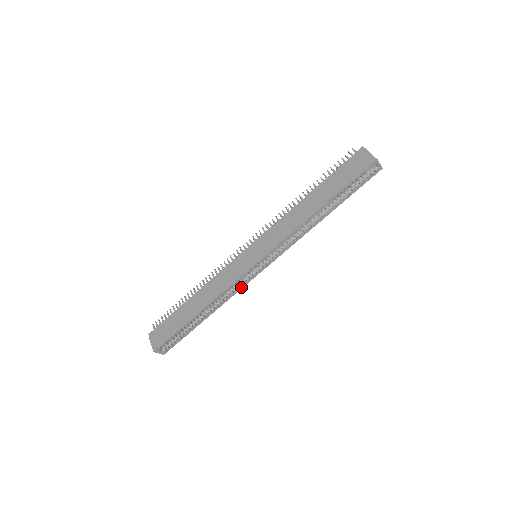
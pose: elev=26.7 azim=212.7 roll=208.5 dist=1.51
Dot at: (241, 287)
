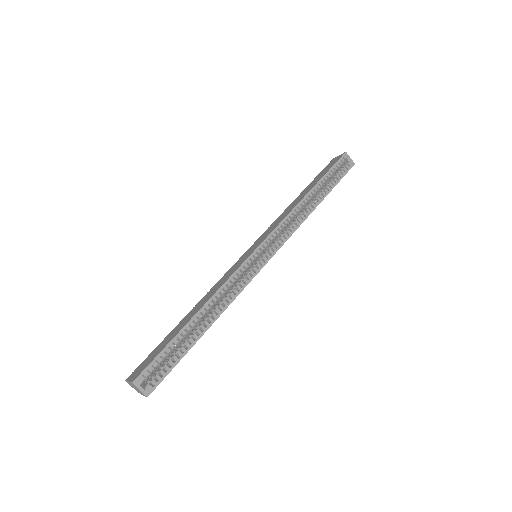
Dot at: (245, 284)
